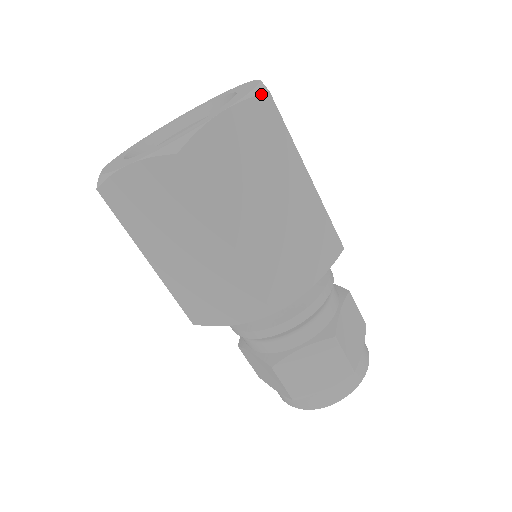
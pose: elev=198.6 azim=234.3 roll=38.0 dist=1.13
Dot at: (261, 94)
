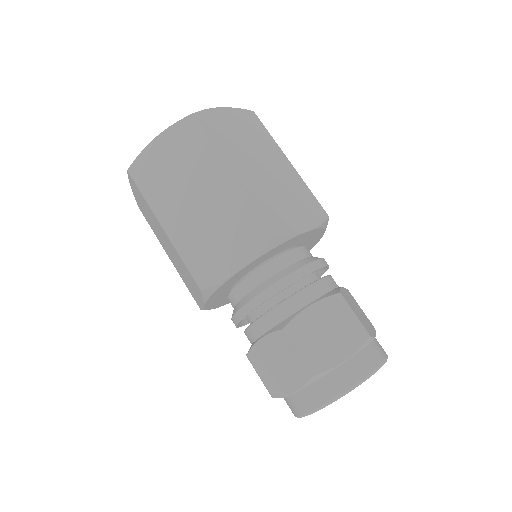
Dot at: (186, 117)
